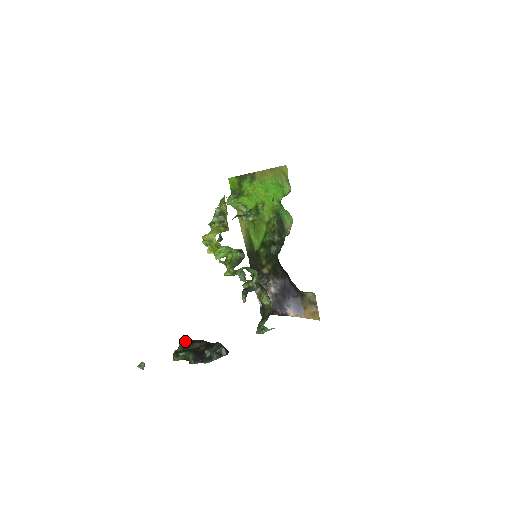
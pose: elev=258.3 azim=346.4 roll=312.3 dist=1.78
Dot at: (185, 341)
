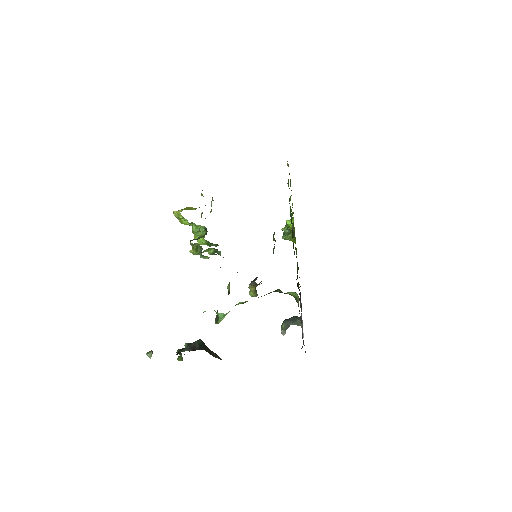
Dot at: occluded
